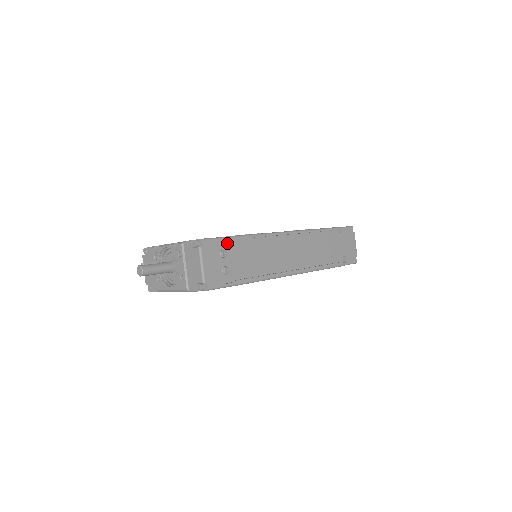
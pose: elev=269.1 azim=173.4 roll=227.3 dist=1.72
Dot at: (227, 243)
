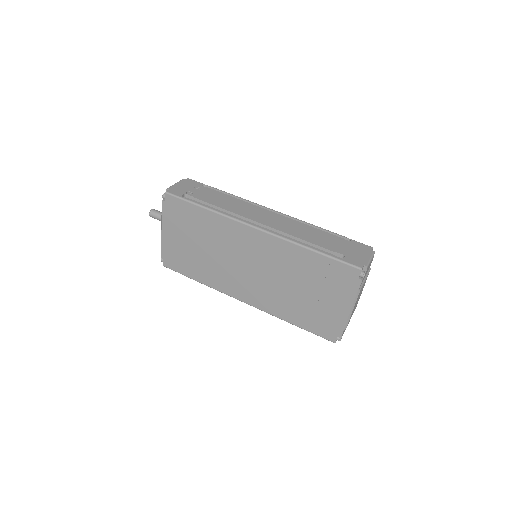
Dot at: occluded
